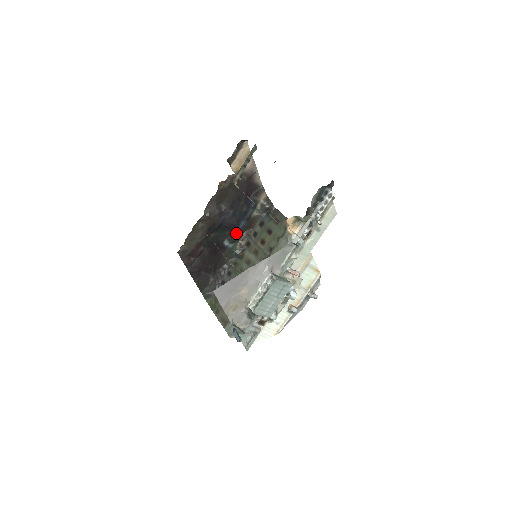
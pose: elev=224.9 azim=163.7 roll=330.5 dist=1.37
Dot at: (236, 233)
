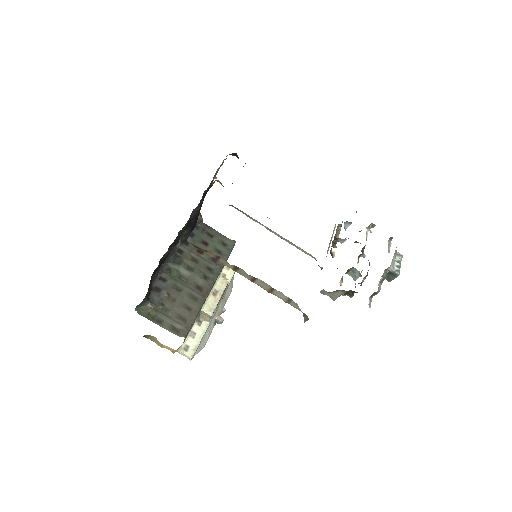
Dot at: (188, 235)
